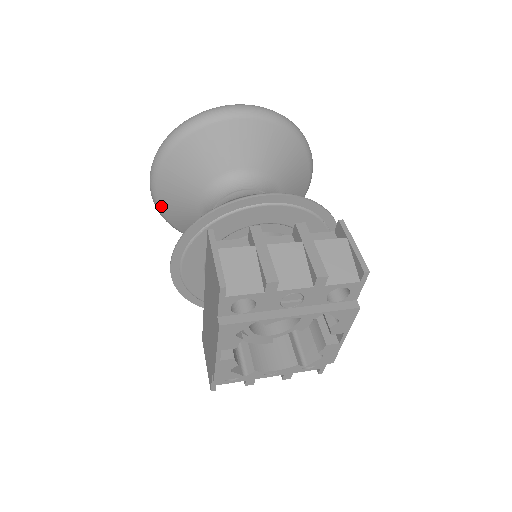
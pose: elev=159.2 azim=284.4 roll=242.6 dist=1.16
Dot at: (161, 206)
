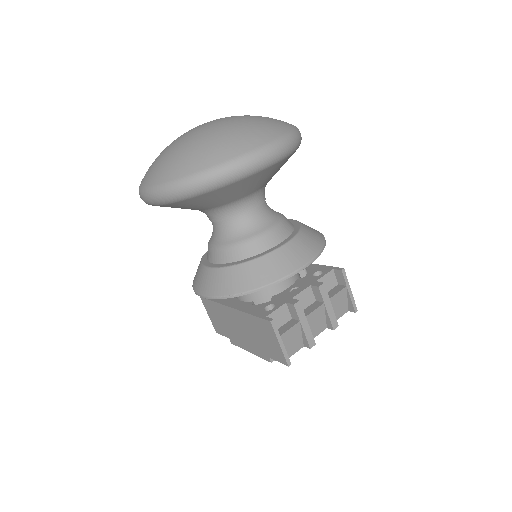
Dot at: occluded
